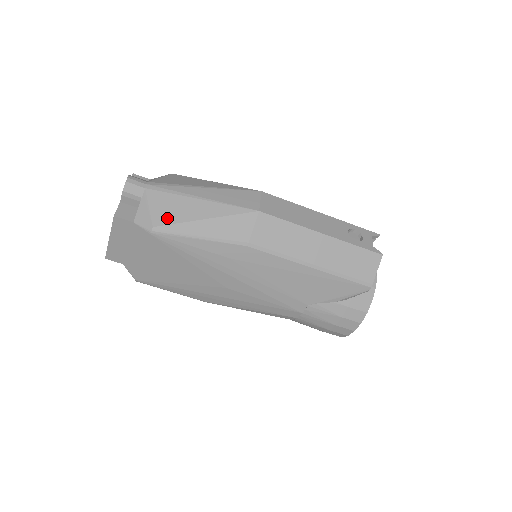
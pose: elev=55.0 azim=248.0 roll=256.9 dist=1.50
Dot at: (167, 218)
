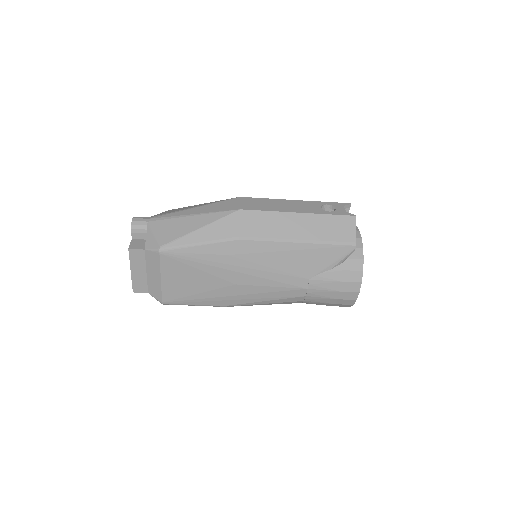
Dot at: (169, 237)
